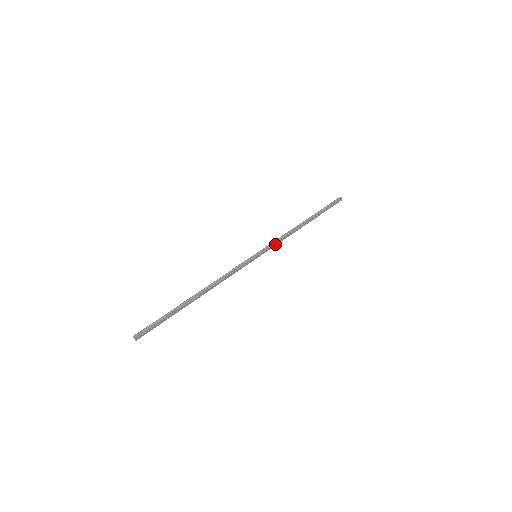
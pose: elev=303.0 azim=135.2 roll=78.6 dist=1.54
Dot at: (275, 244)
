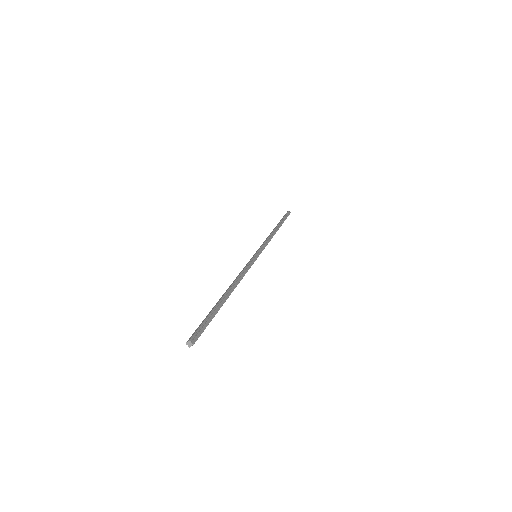
Dot at: (265, 246)
